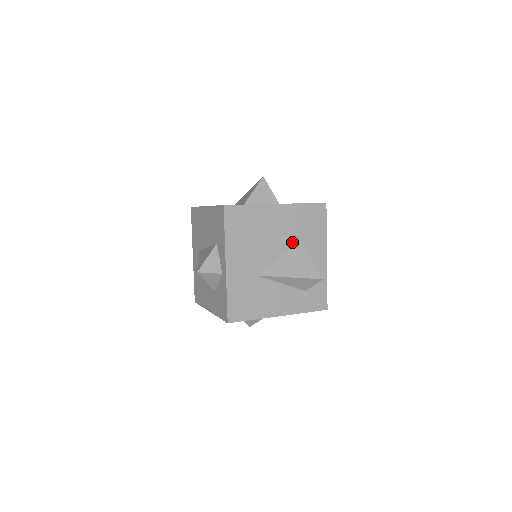
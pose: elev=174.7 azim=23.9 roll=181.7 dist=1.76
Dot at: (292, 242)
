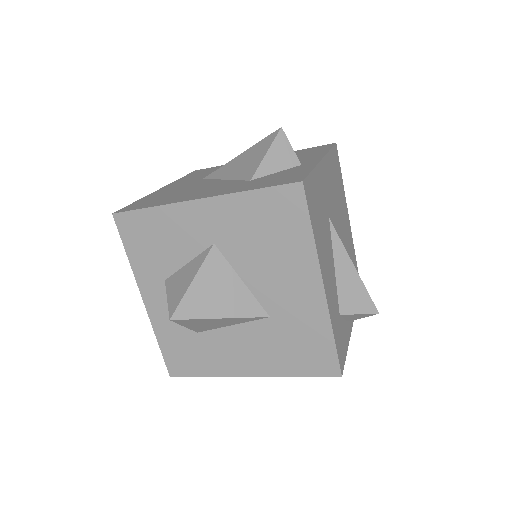
Dot at: occluded
